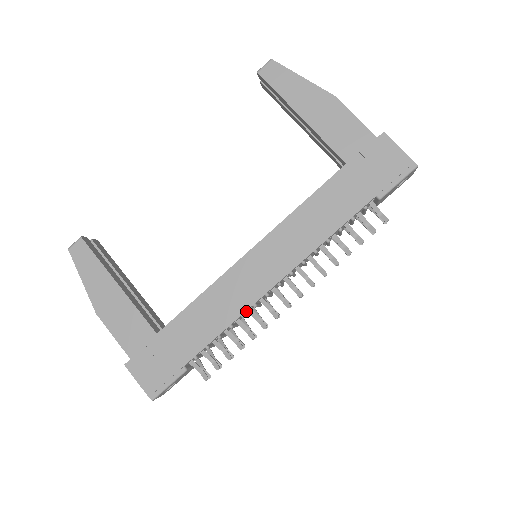
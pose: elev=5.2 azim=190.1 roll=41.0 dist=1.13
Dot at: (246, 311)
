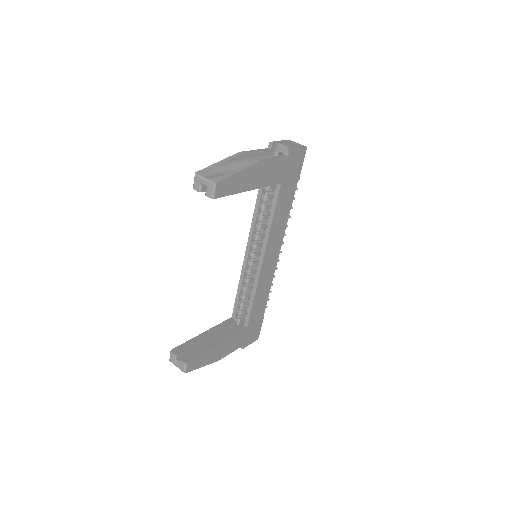
Dot at: occluded
